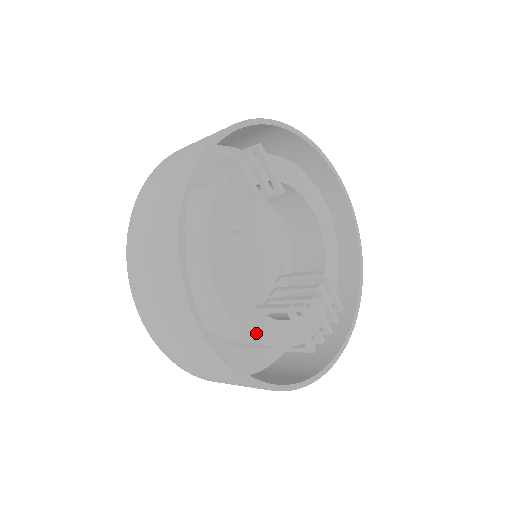
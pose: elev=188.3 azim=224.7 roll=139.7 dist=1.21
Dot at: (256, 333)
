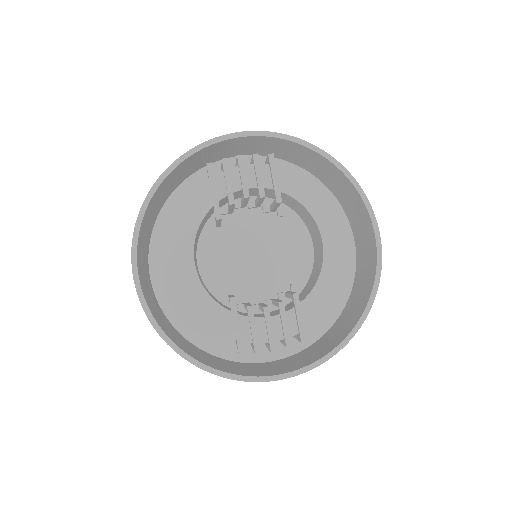
Dot at: (190, 300)
